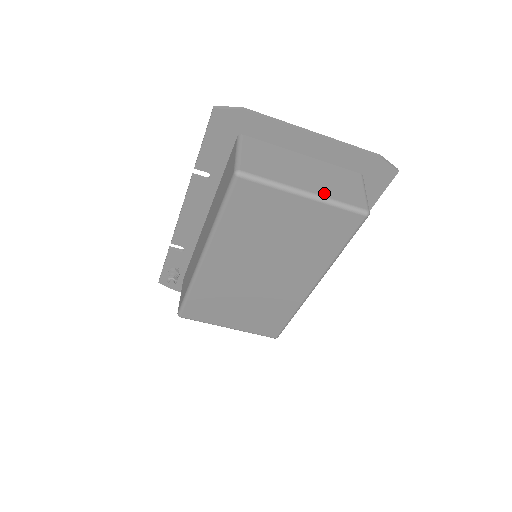
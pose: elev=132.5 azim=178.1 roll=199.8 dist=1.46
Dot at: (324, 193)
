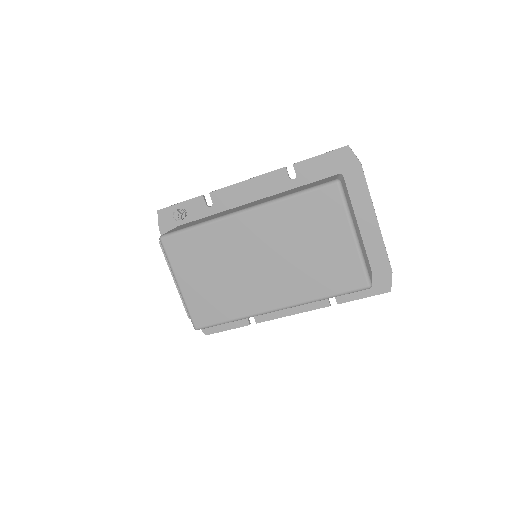
Dot at: (361, 248)
